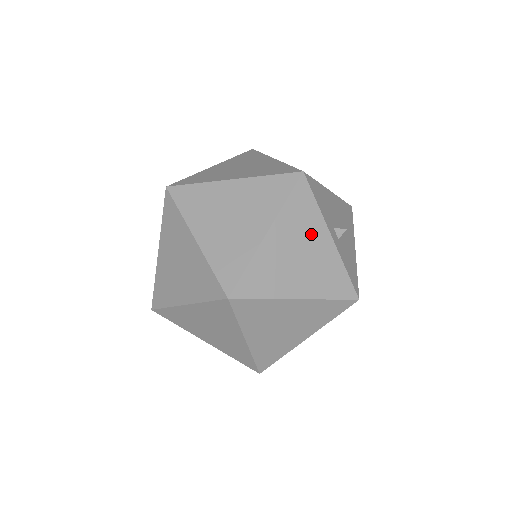
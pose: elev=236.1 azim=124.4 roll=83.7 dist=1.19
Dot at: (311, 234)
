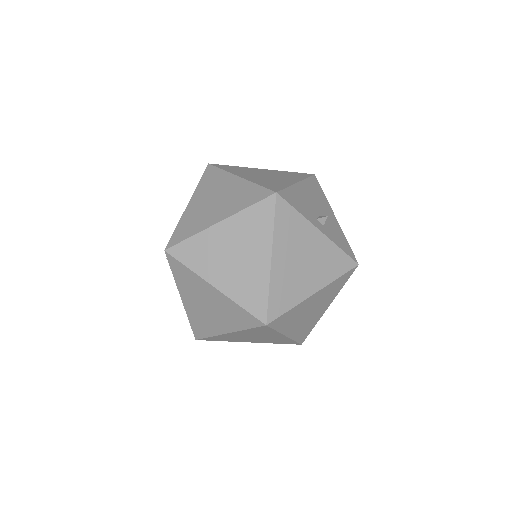
Dot at: (304, 238)
